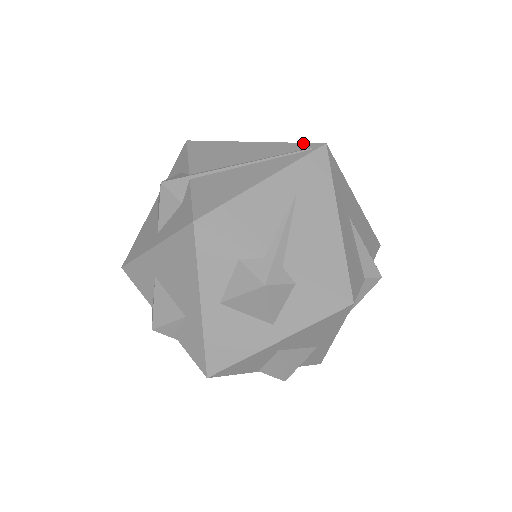
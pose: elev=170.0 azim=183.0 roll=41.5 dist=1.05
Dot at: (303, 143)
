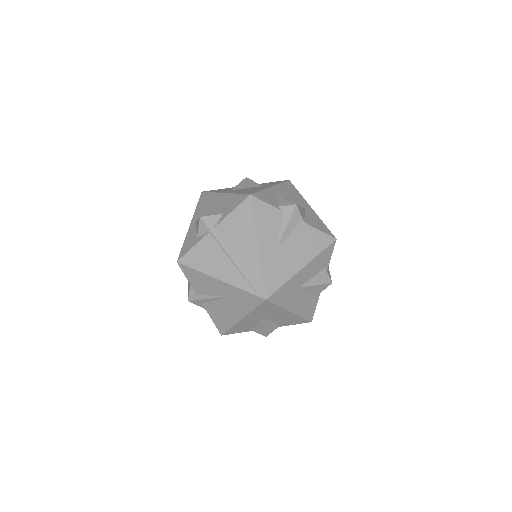
Dot at: (263, 284)
